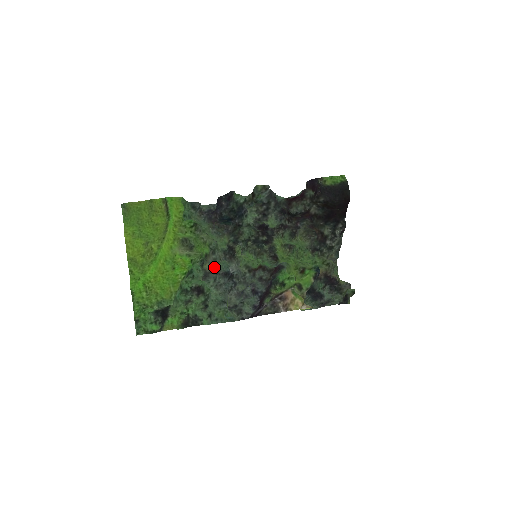
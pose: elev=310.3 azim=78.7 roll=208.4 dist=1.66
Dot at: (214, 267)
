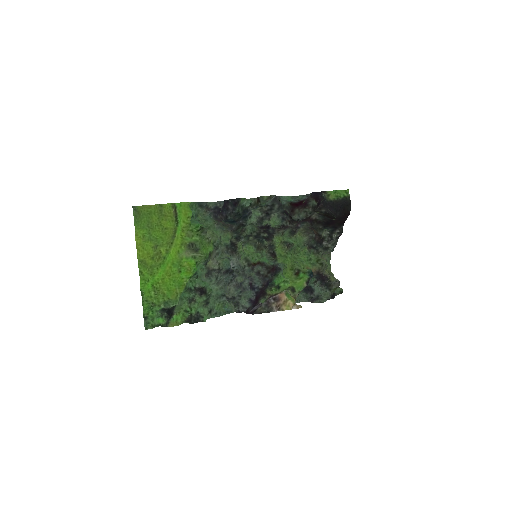
Dot at: (217, 265)
